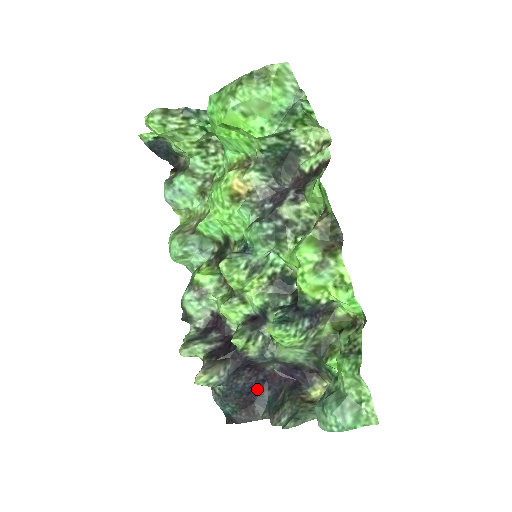
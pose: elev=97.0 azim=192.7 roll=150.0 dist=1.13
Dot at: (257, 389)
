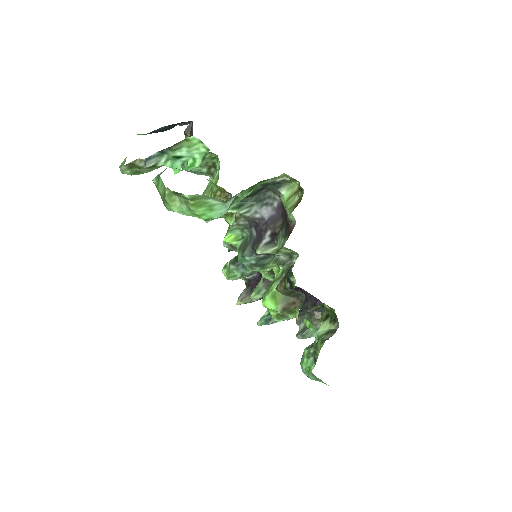
Dot at: occluded
